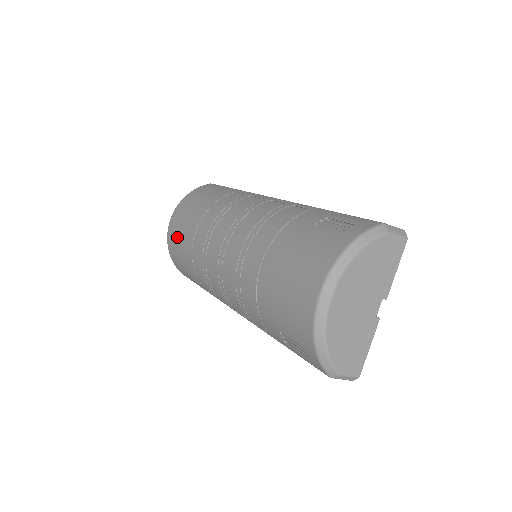
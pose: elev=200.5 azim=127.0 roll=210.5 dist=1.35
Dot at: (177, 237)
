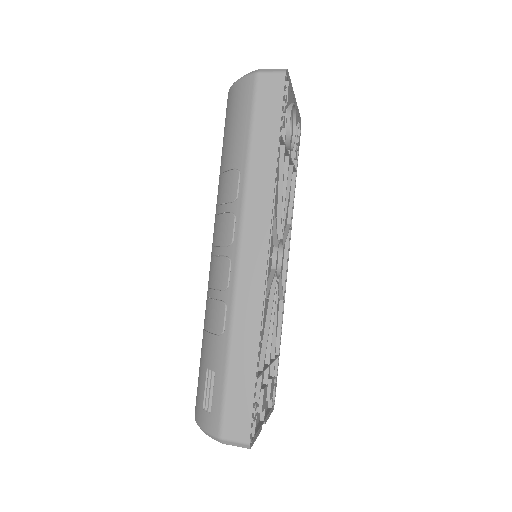
Dot at: occluded
